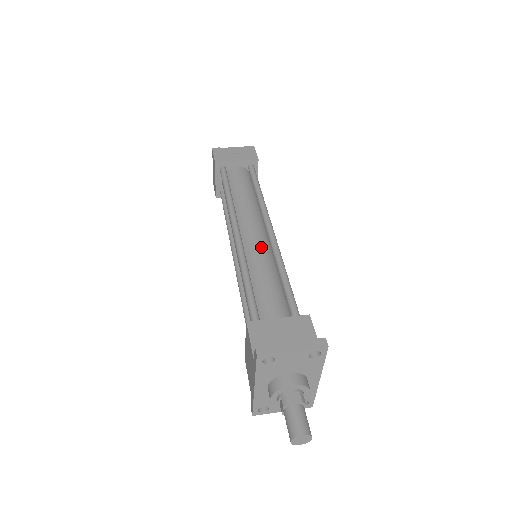
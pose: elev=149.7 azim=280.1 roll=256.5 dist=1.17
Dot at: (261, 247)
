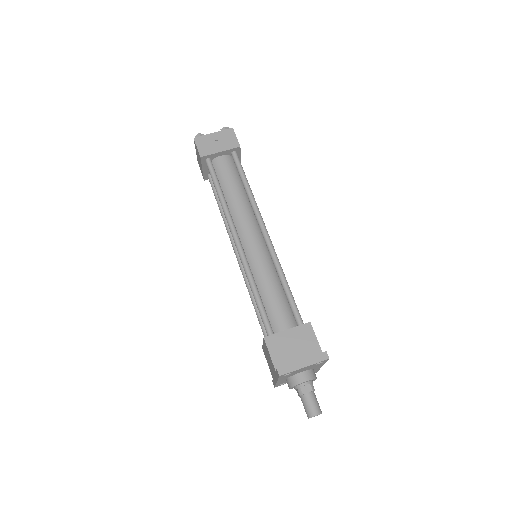
Dot at: (261, 254)
